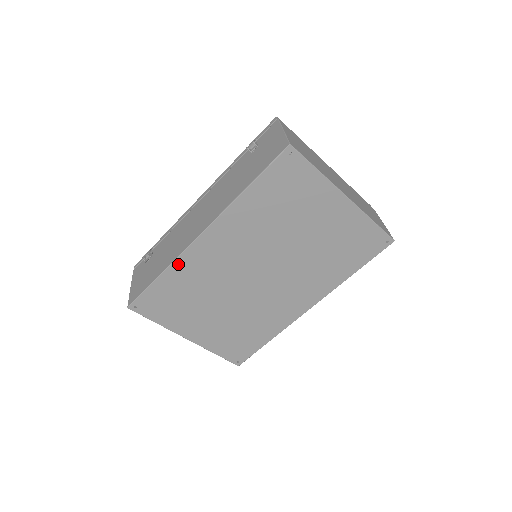
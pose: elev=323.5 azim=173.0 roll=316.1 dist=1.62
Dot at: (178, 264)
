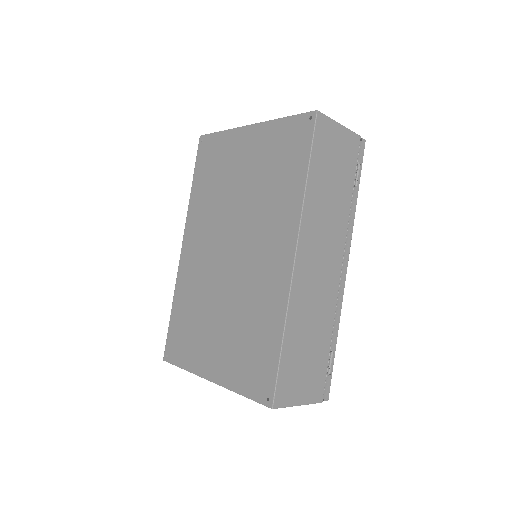
Dot at: (178, 286)
